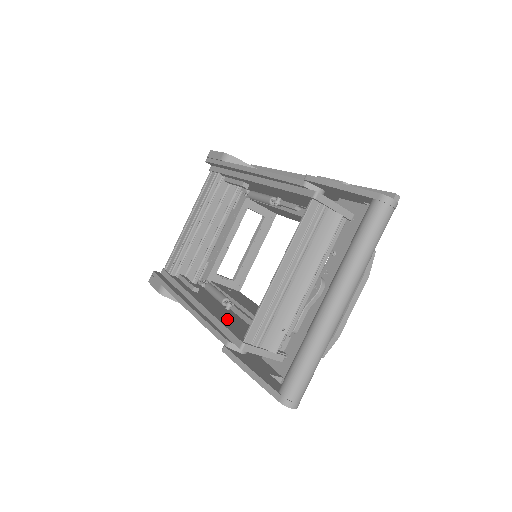
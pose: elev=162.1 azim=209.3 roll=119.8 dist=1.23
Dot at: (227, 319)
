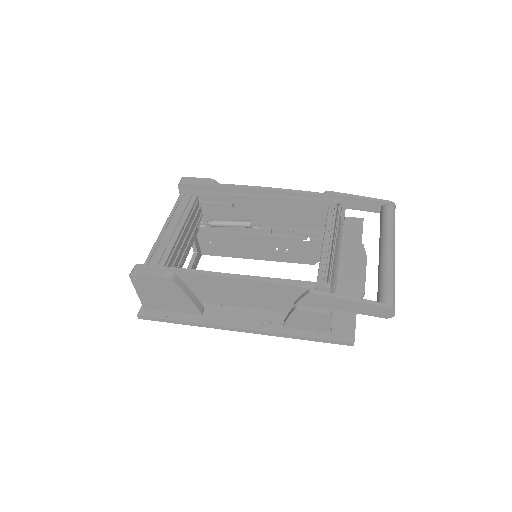
Dot at: occluded
